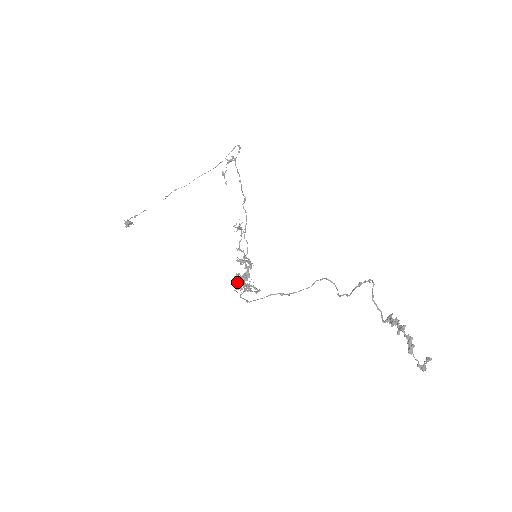
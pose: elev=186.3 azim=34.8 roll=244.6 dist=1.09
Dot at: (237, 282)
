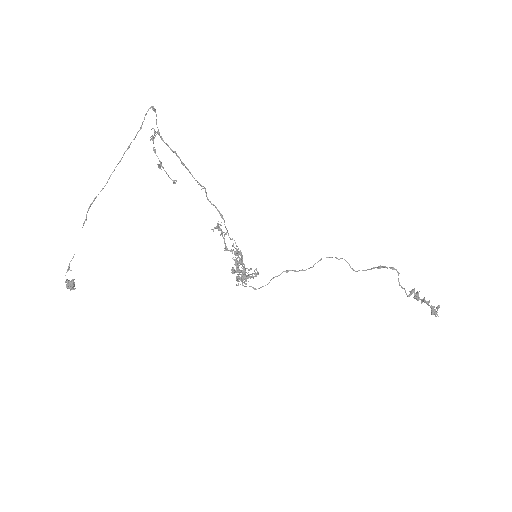
Dot at: (238, 279)
